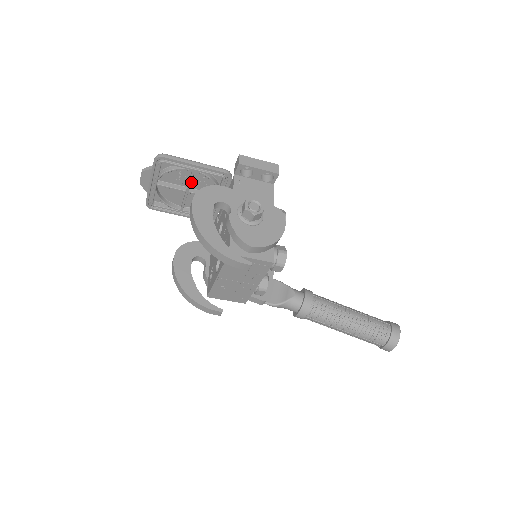
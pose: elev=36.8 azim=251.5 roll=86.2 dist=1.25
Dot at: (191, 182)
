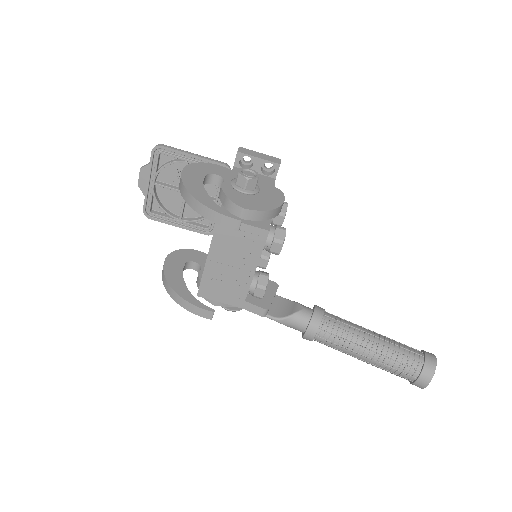
Dot at: occluded
